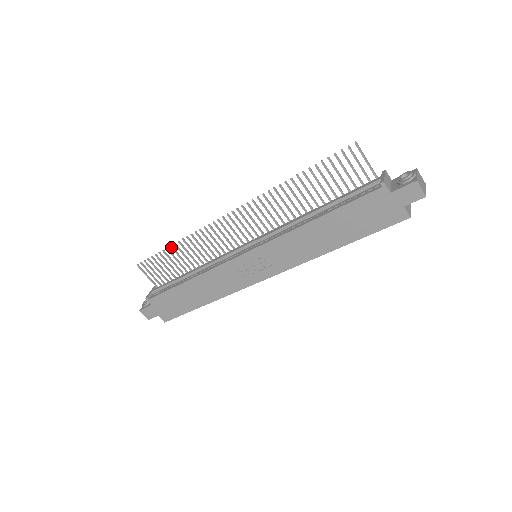
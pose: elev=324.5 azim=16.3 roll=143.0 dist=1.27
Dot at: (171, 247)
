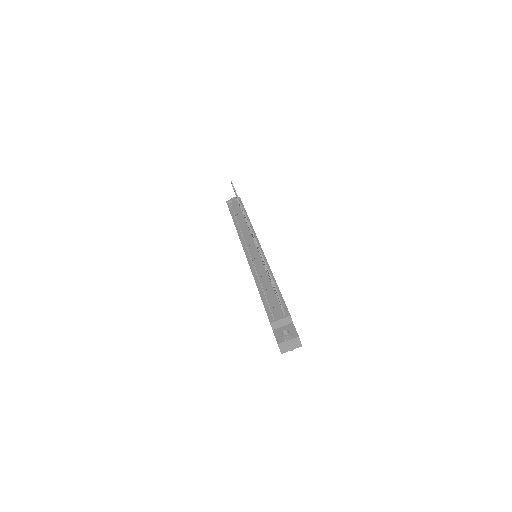
Dot at: (238, 198)
